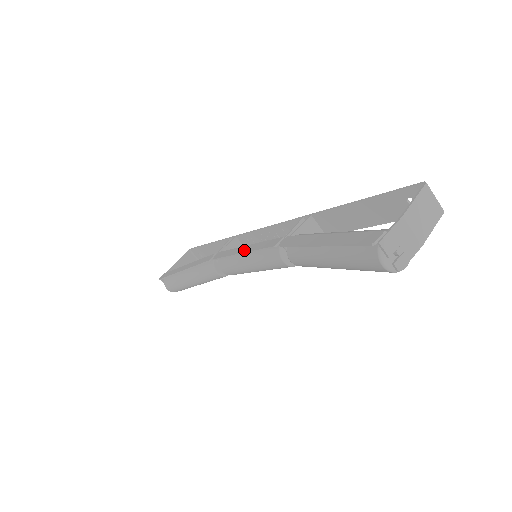
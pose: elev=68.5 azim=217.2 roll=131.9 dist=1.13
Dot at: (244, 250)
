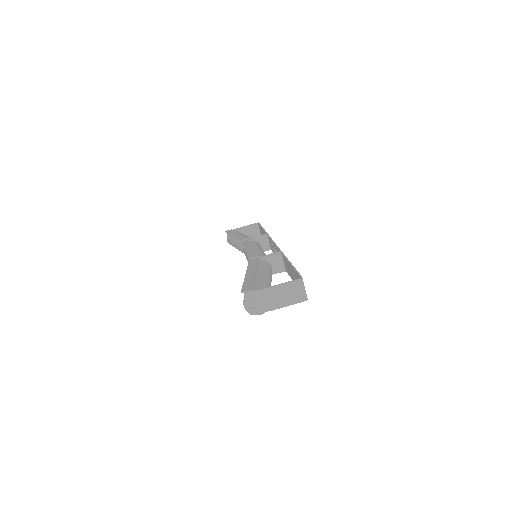
Dot at: (248, 249)
